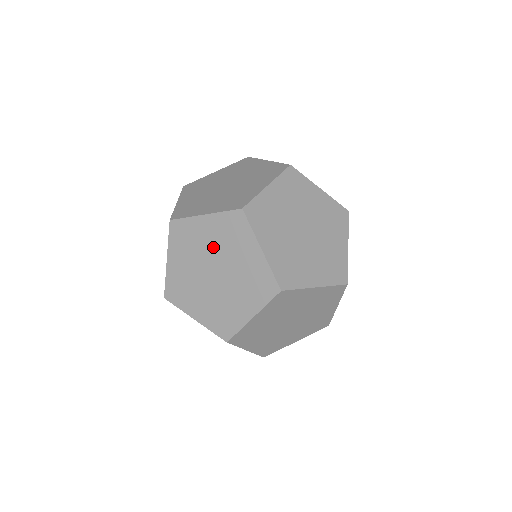
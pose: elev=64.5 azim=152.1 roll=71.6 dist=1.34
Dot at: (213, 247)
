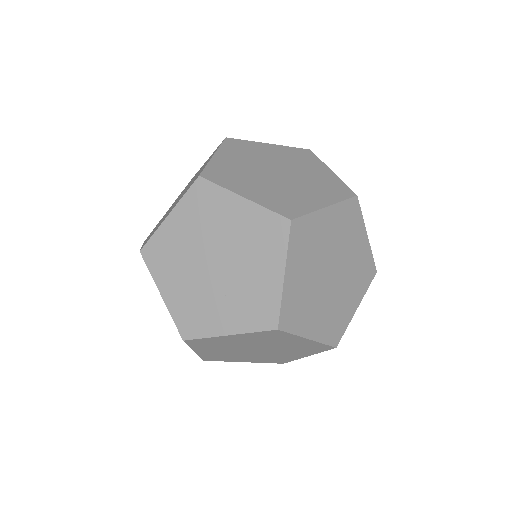
Dot at: (249, 344)
